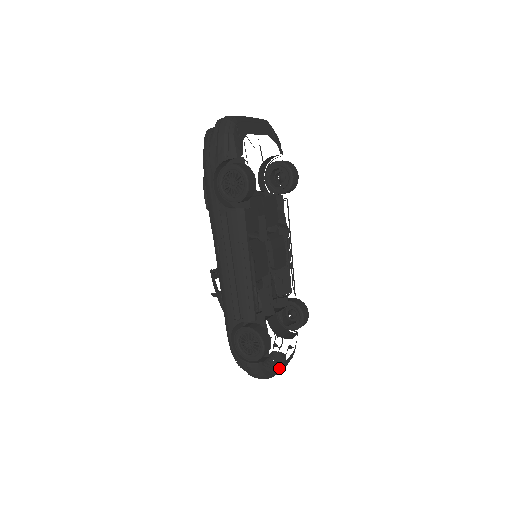
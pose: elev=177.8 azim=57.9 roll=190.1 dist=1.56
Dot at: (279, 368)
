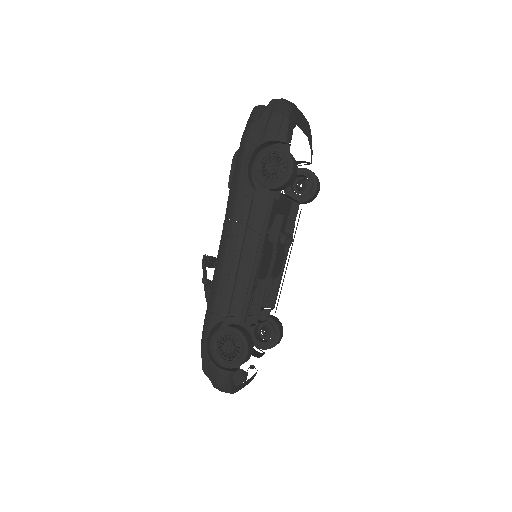
Dot at: (242, 385)
